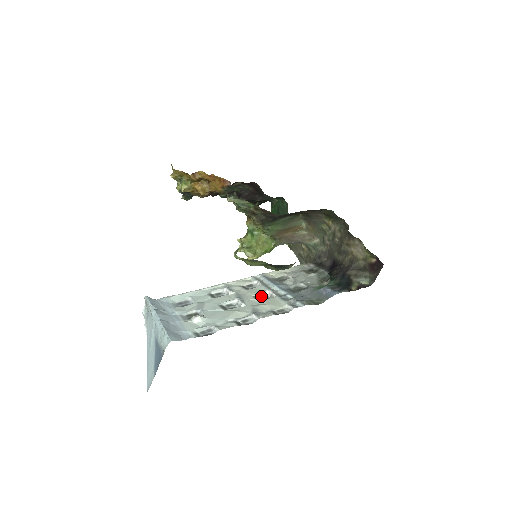
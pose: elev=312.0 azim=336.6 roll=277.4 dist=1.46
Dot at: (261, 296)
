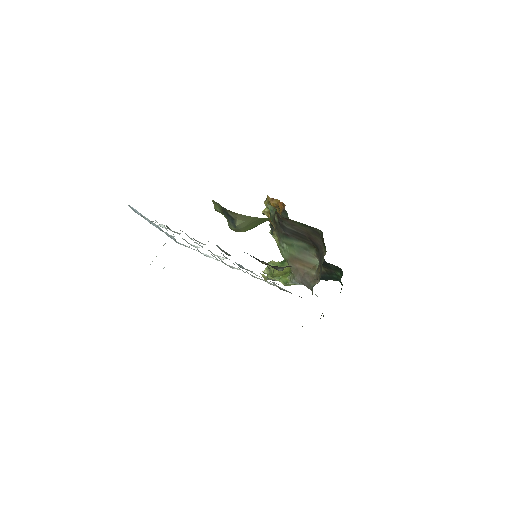
Dot at: (217, 256)
